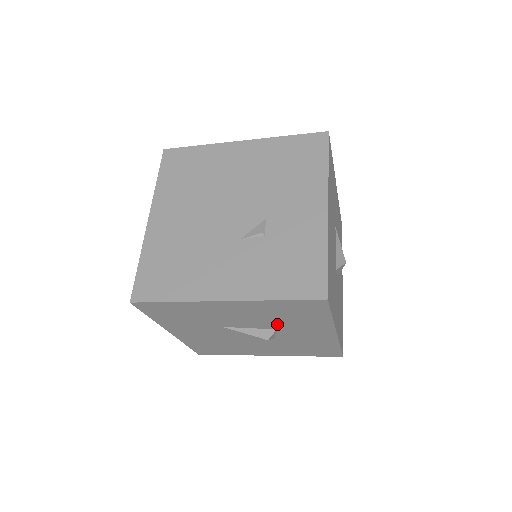
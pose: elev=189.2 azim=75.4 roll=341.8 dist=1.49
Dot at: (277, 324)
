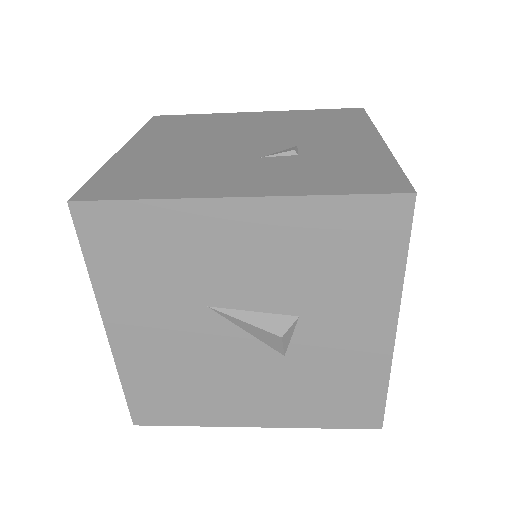
Dot at: (305, 295)
